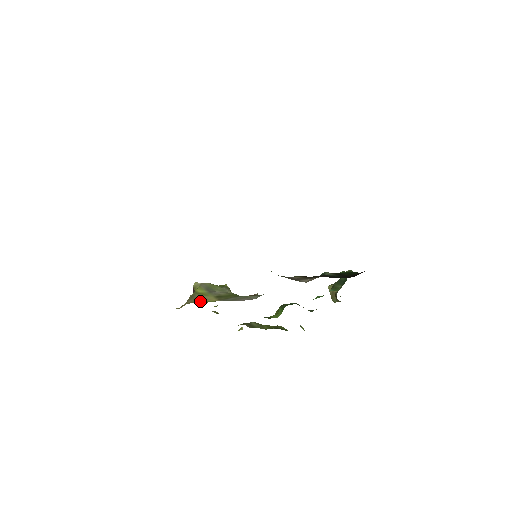
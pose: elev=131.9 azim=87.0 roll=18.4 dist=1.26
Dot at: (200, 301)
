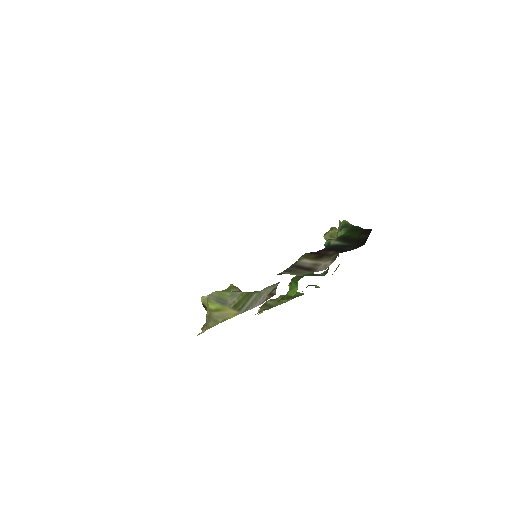
Dot at: (222, 321)
